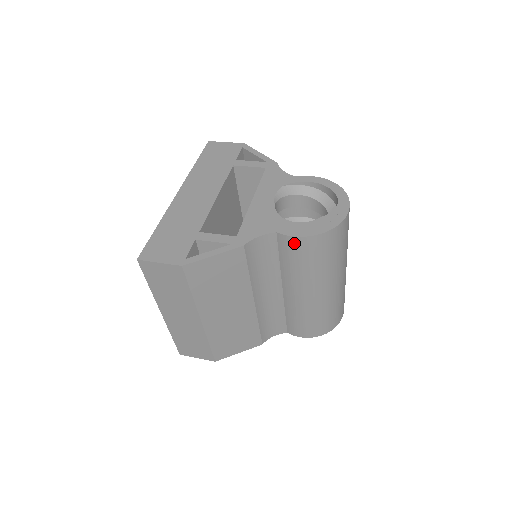
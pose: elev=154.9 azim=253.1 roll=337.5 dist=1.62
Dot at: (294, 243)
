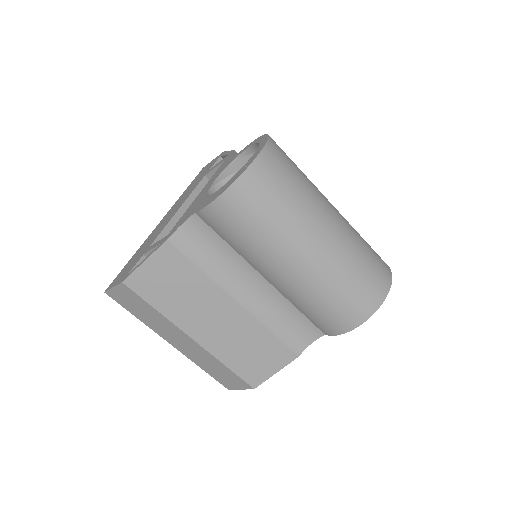
Dot at: (212, 215)
